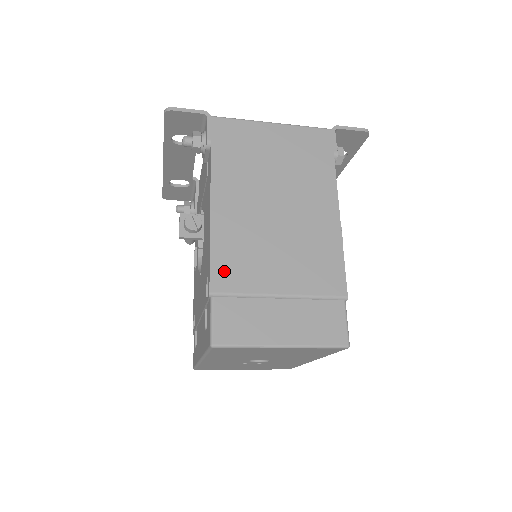
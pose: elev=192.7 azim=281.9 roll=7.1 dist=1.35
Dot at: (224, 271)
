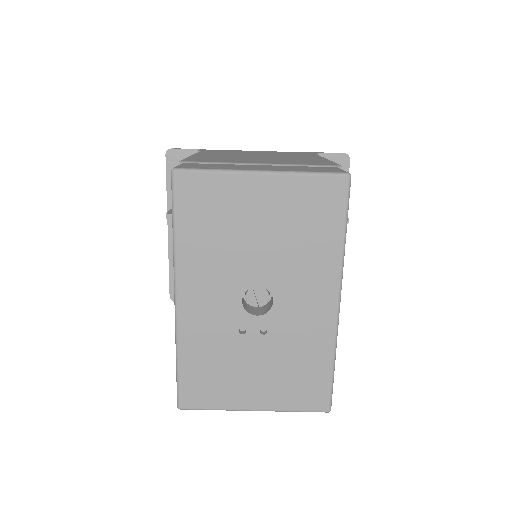
Dot at: occluded
